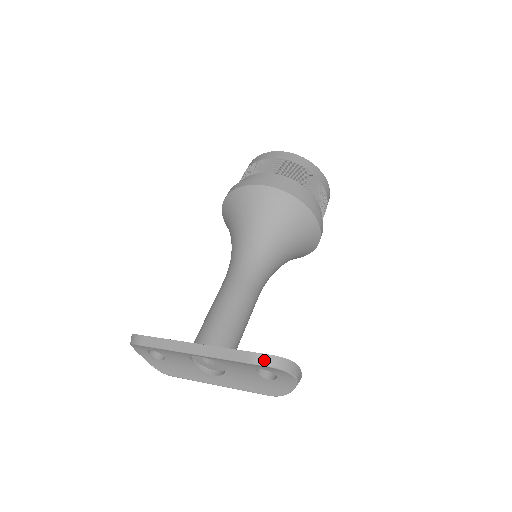
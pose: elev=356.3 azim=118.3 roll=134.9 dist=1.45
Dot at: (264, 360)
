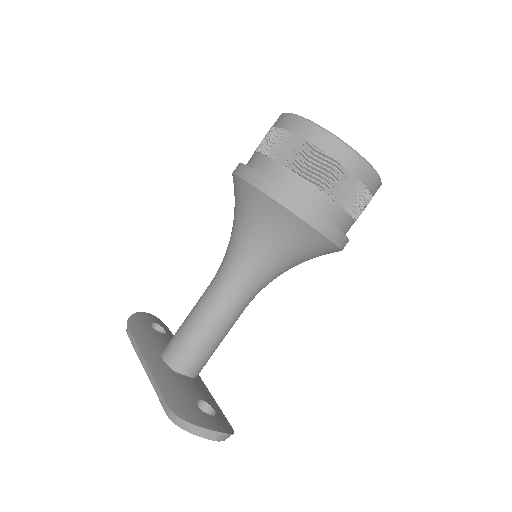
Dot at: (176, 421)
